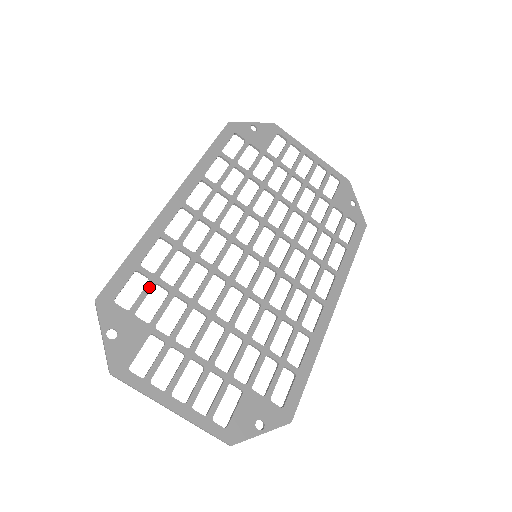
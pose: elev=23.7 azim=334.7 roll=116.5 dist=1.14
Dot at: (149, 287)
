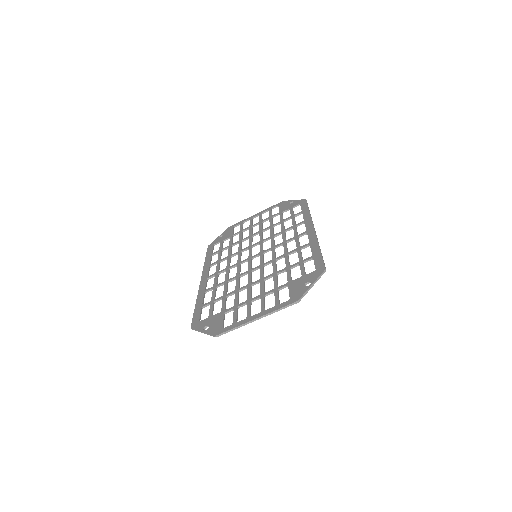
Dot at: (212, 305)
